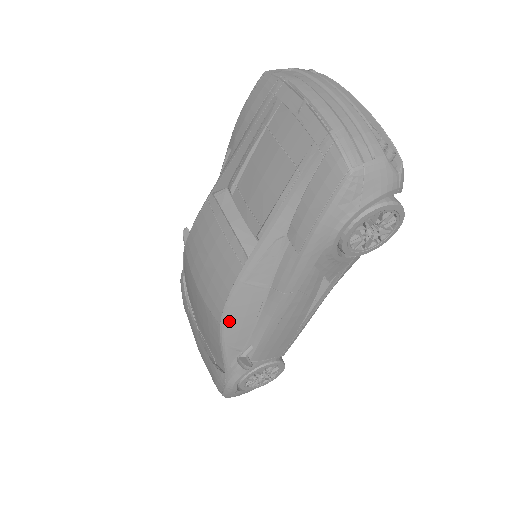
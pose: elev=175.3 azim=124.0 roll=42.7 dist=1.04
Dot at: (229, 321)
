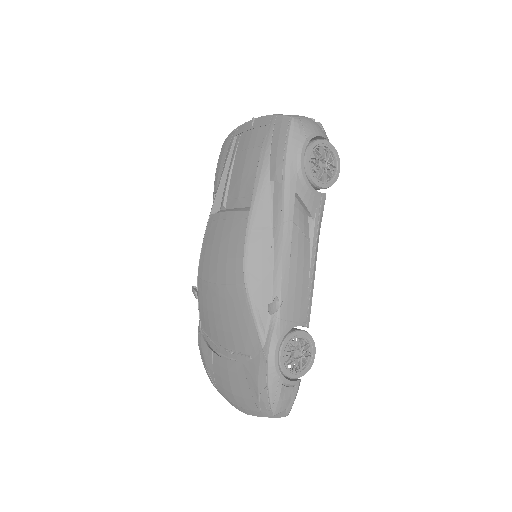
Dot at: (251, 274)
